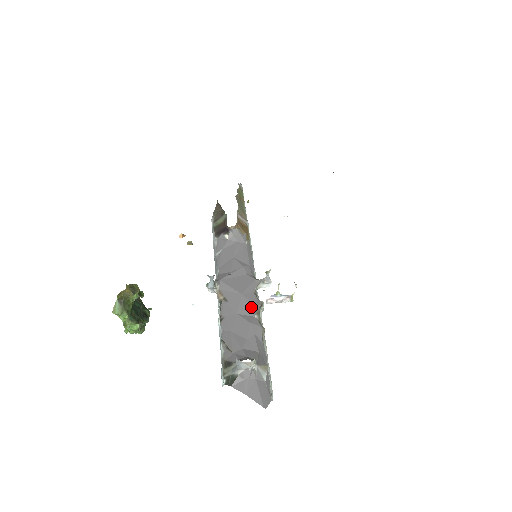
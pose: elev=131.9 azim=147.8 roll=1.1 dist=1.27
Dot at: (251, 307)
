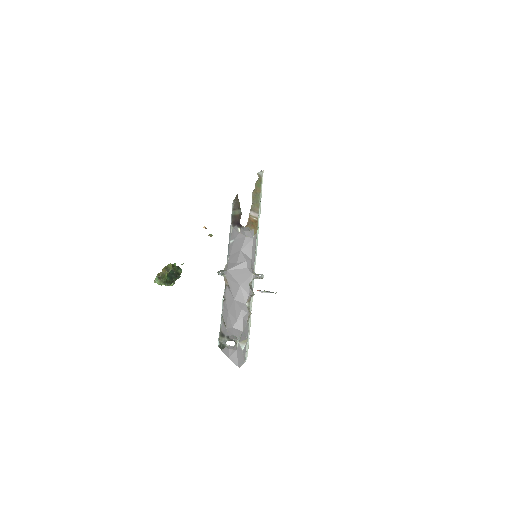
Dot at: (245, 296)
